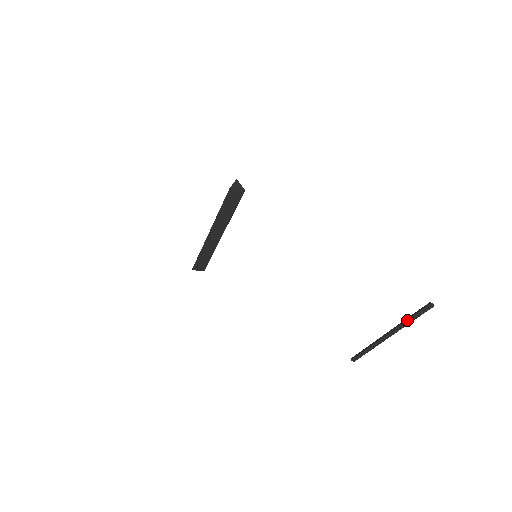
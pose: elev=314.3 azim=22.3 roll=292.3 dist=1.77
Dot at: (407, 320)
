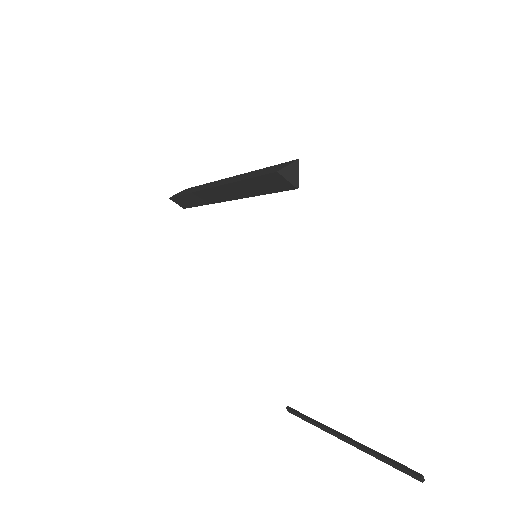
Dot at: (378, 456)
